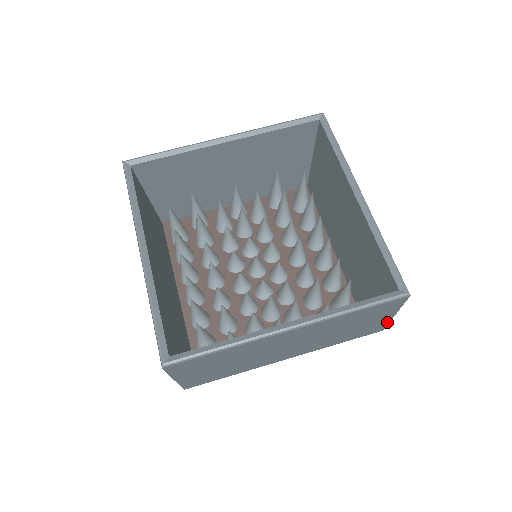
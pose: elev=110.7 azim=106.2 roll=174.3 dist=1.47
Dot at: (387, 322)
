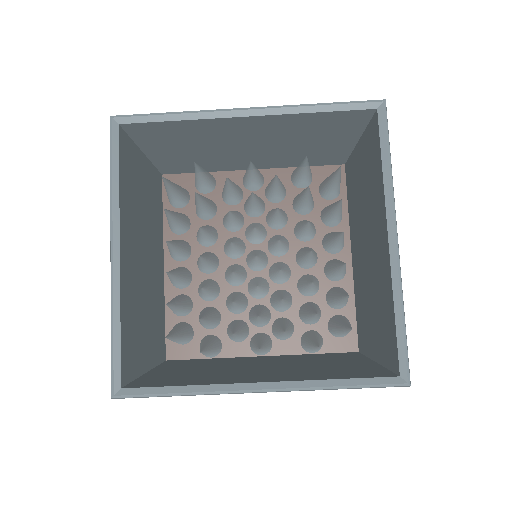
Dot at: occluded
